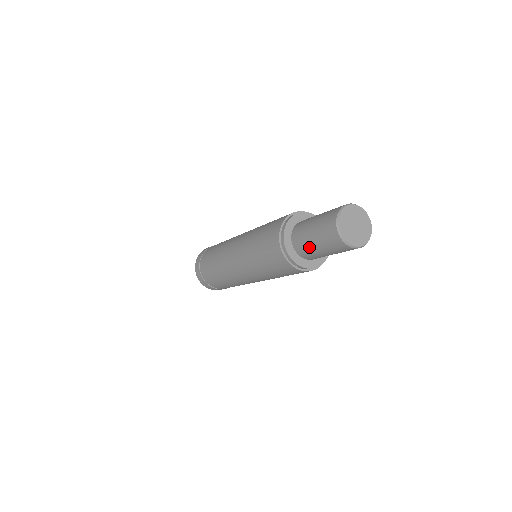
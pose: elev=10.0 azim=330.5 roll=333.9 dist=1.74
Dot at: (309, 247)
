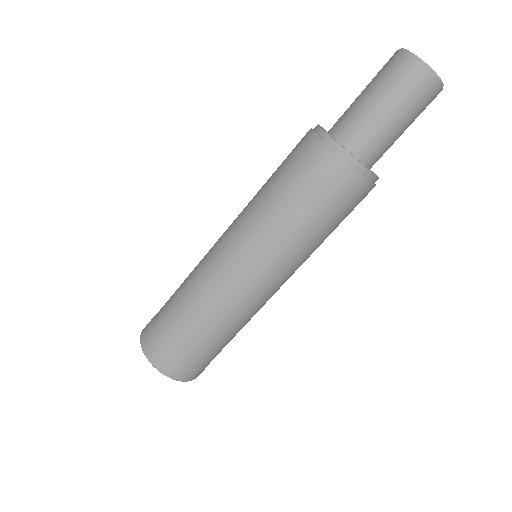
Dot at: (377, 128)
